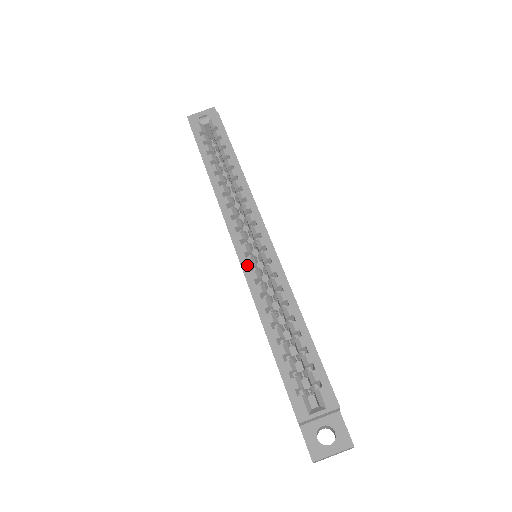
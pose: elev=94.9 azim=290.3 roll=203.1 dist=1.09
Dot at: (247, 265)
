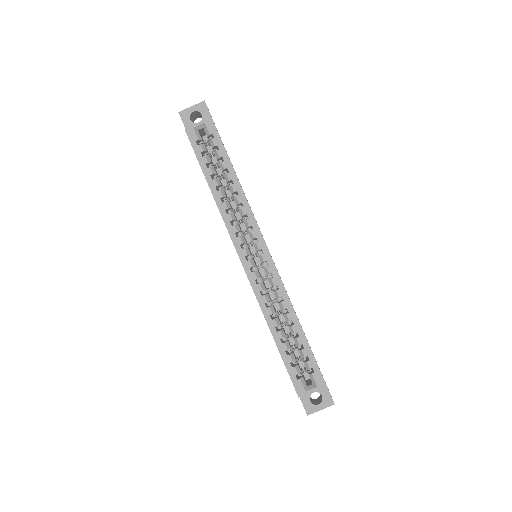
Dot at: (253, 279)
